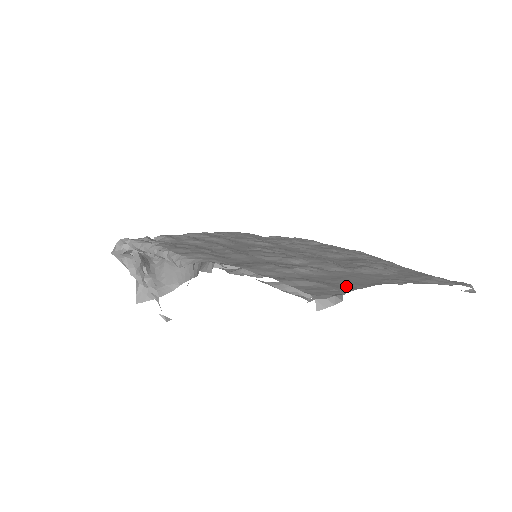
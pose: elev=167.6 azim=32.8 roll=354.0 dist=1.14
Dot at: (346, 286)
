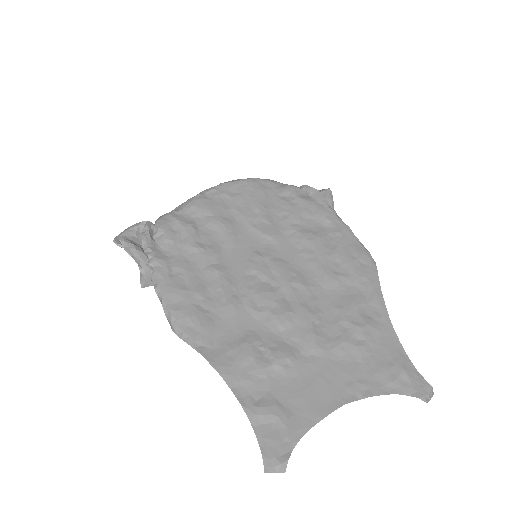
Dot at: (303, 419)
